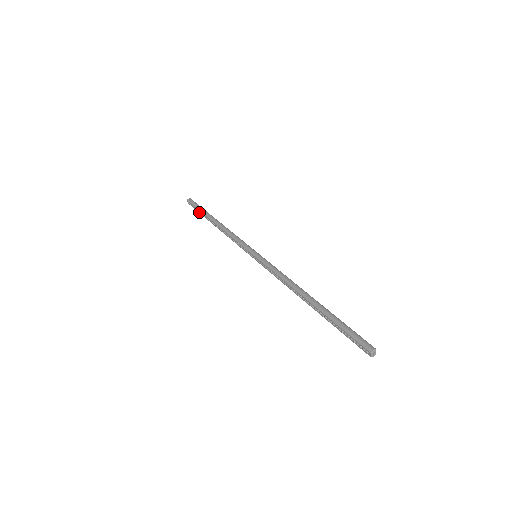
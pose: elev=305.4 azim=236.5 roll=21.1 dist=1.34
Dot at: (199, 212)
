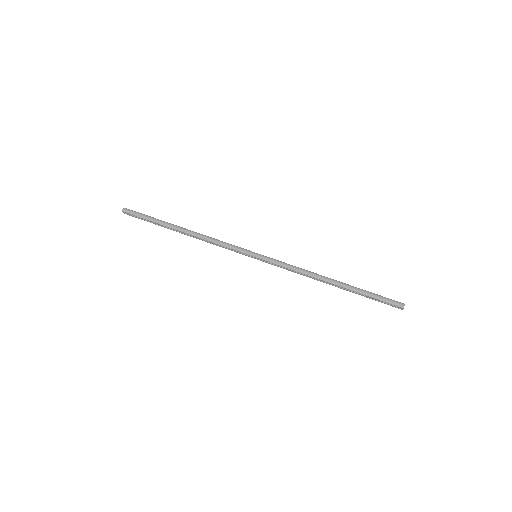
Dot at: occluded
